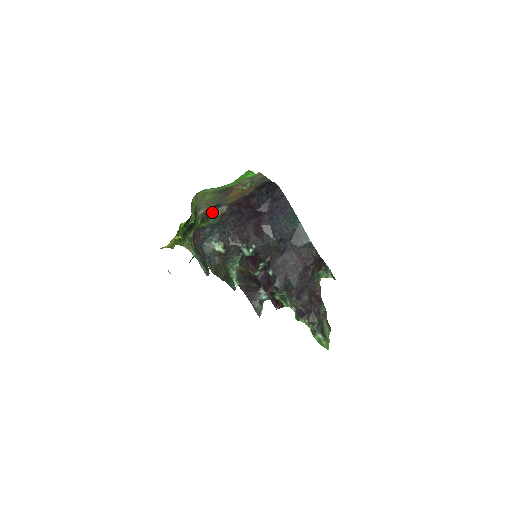
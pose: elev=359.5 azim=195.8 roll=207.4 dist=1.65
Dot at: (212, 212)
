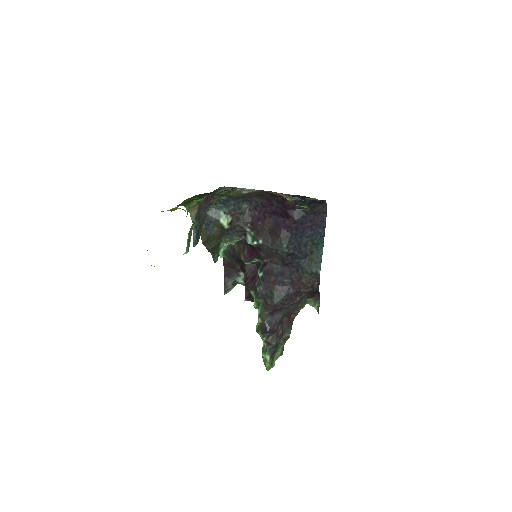
Dot at: (239, 188)
